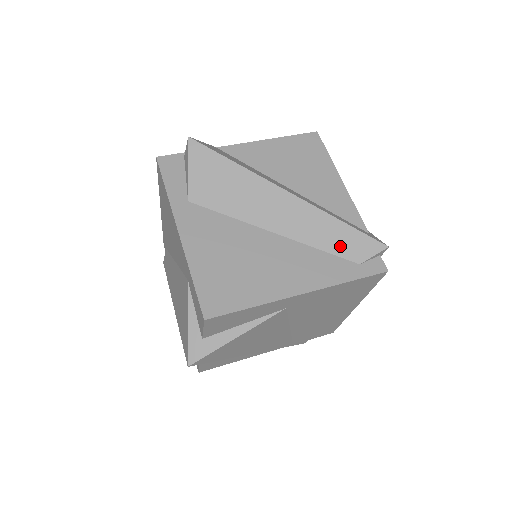
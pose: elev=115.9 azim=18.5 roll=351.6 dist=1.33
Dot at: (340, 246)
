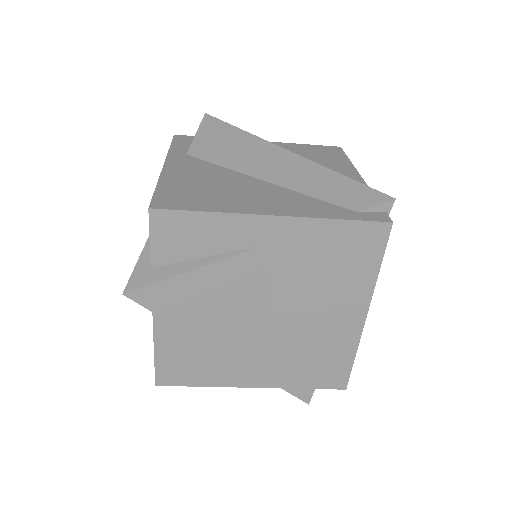
Dot at: (336, 195)
